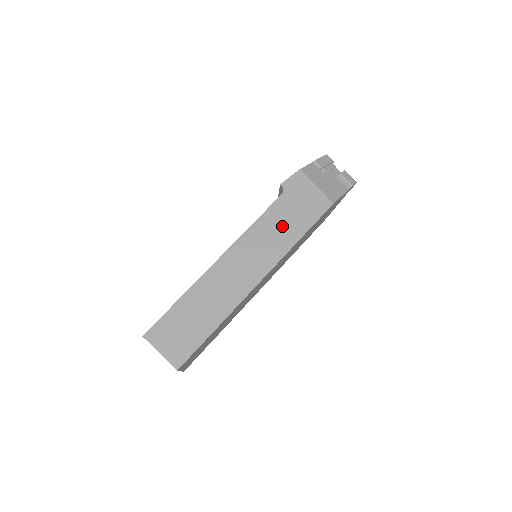
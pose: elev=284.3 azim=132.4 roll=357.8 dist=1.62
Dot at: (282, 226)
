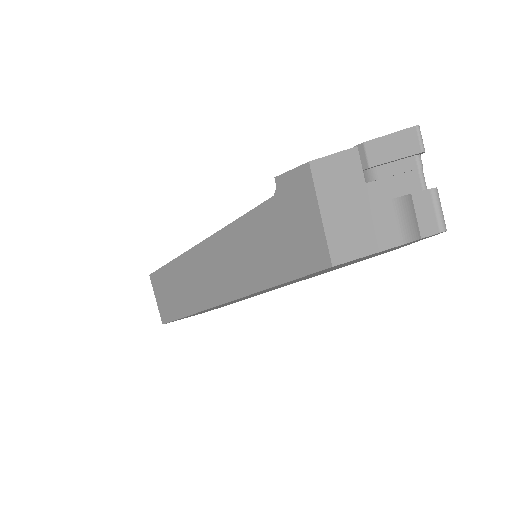
Dot at: (258, 251)
